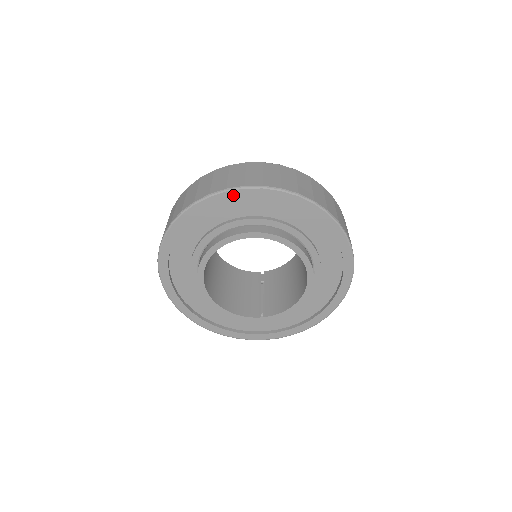
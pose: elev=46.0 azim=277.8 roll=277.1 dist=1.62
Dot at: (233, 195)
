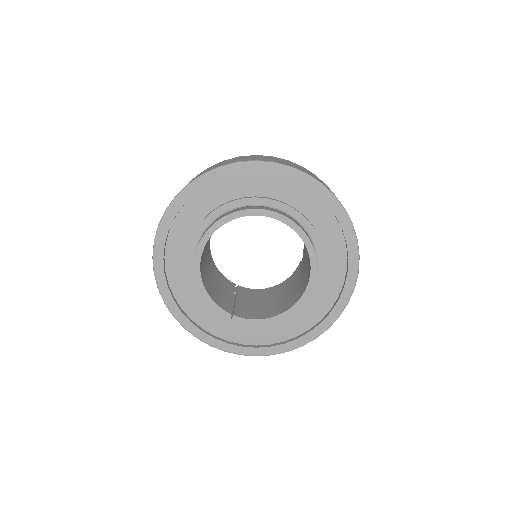
Dot at: (293, 175)
